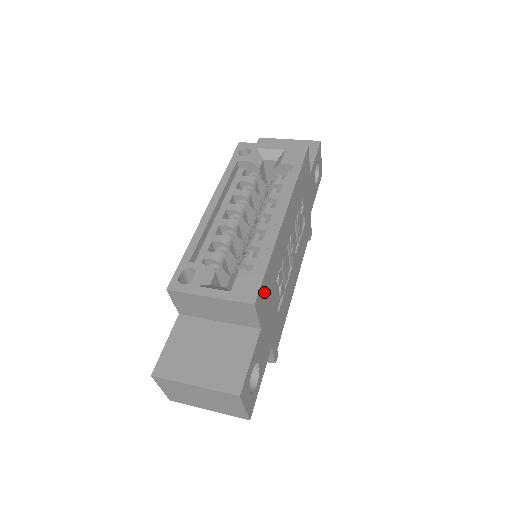
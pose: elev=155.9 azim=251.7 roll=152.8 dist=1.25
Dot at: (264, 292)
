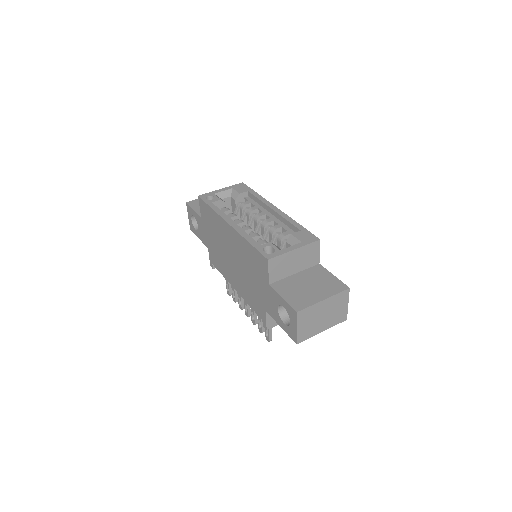
Dot at: occluded
